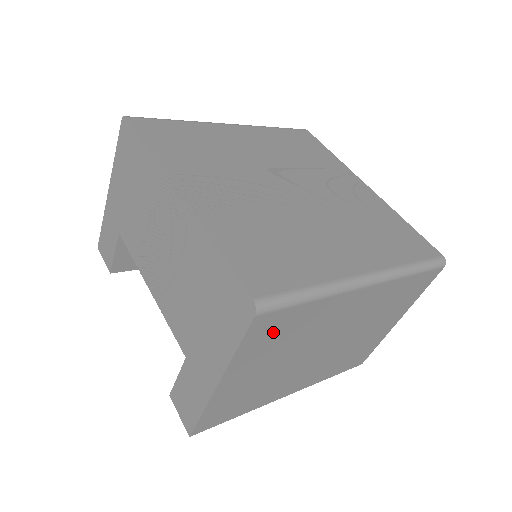
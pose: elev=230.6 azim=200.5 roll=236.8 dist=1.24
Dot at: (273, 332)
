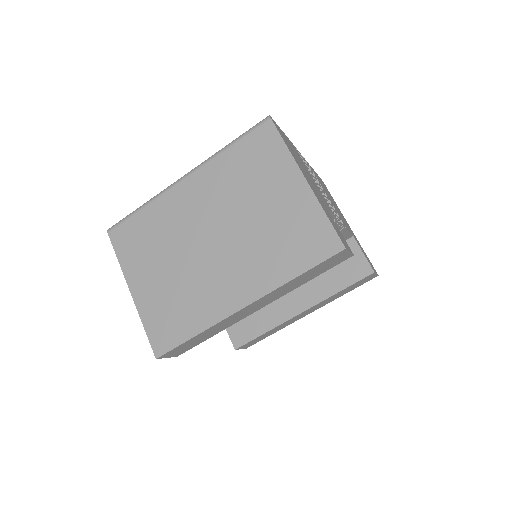
Dot at: (134, 240)
